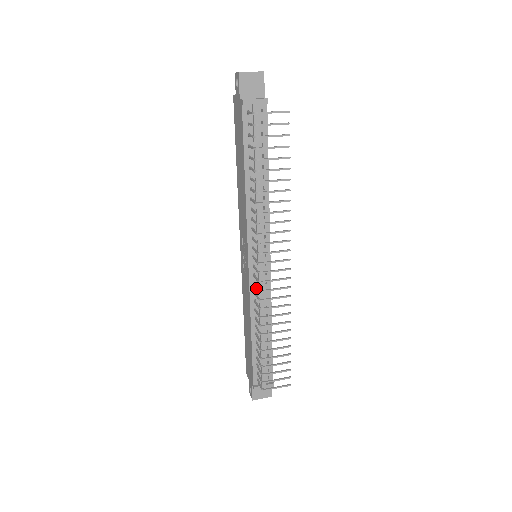
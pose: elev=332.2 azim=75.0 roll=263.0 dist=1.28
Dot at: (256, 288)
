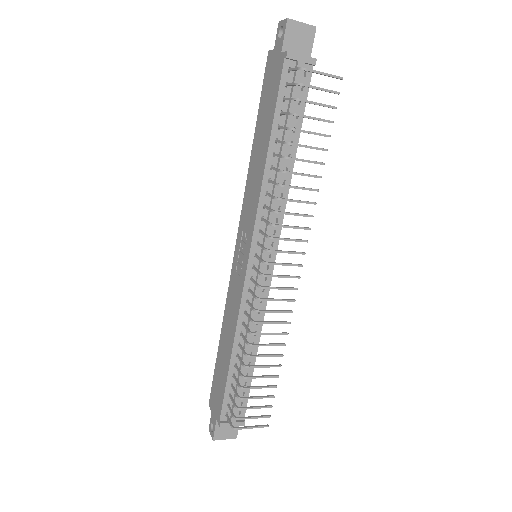
Dot at: (253, 295)
